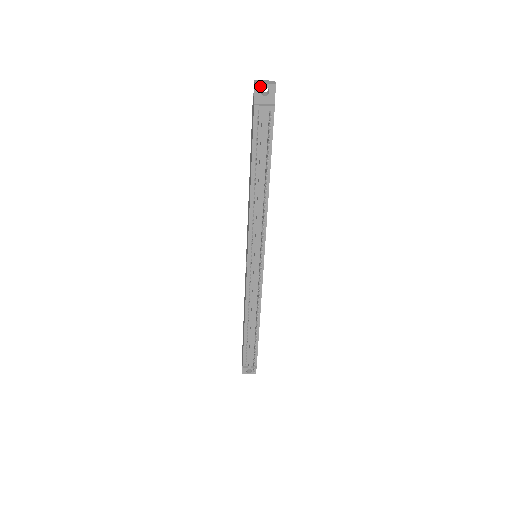
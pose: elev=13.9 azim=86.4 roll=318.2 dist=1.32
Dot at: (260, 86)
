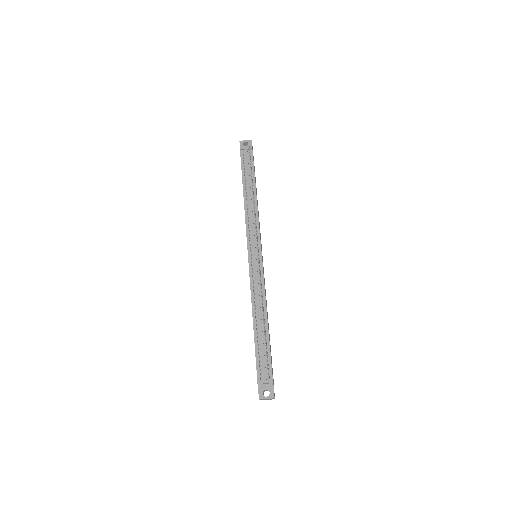
Dot at: (243, 142)
